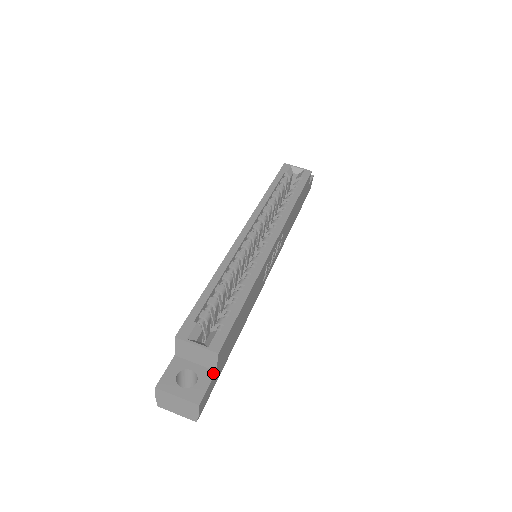
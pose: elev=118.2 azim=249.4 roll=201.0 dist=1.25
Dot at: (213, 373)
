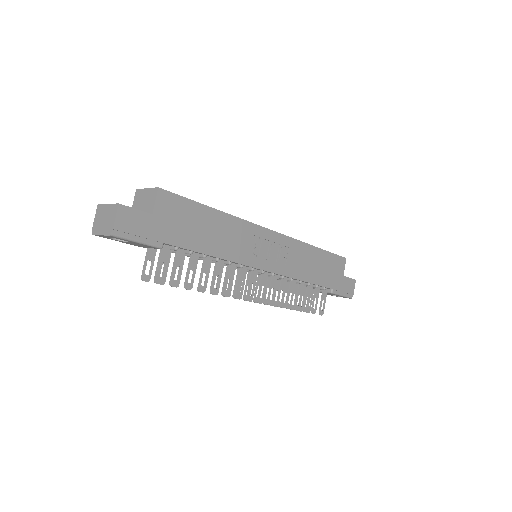
Dot at: (149, 213)
